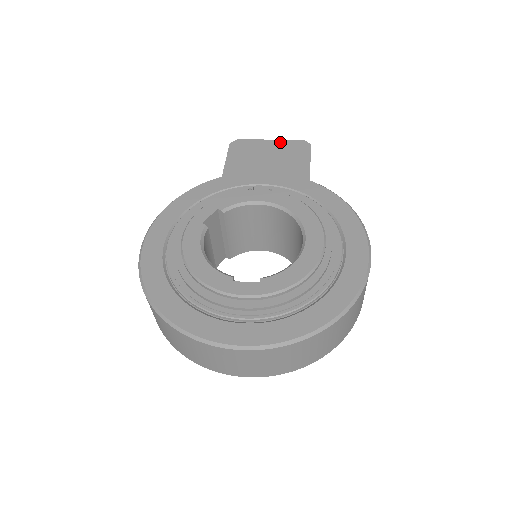
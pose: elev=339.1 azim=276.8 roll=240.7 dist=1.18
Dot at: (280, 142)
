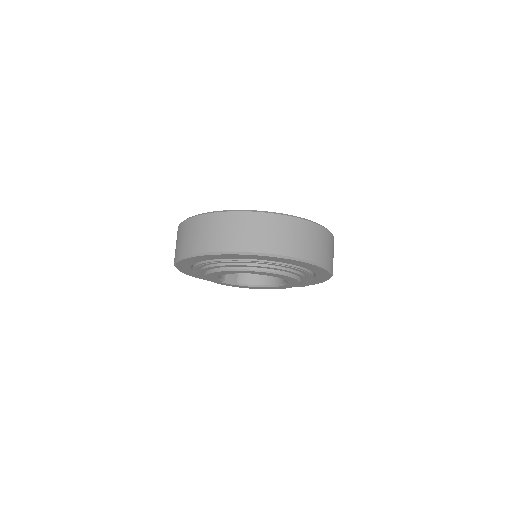
Dot at: occluded
